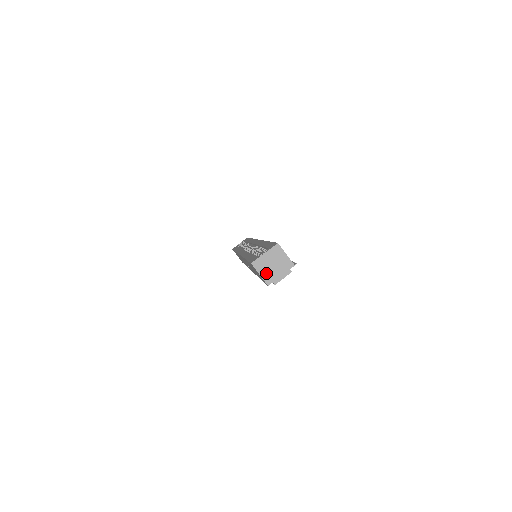
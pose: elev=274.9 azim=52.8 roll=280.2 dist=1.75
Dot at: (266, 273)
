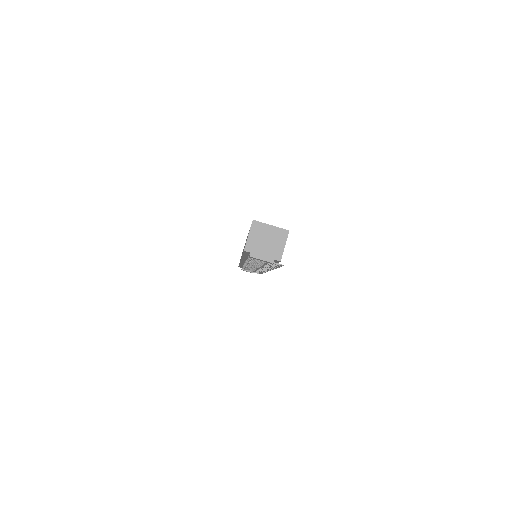
Dot at: (254, 240)
